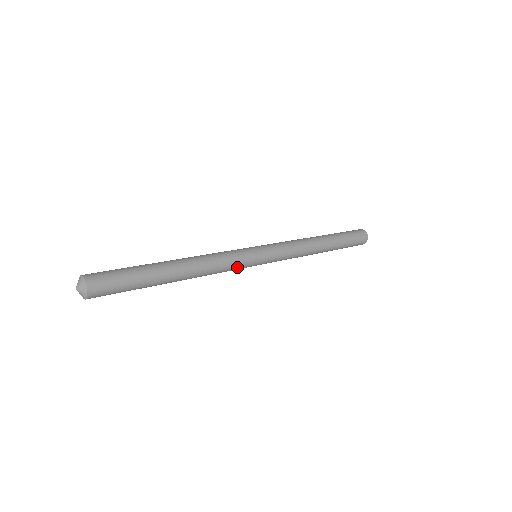
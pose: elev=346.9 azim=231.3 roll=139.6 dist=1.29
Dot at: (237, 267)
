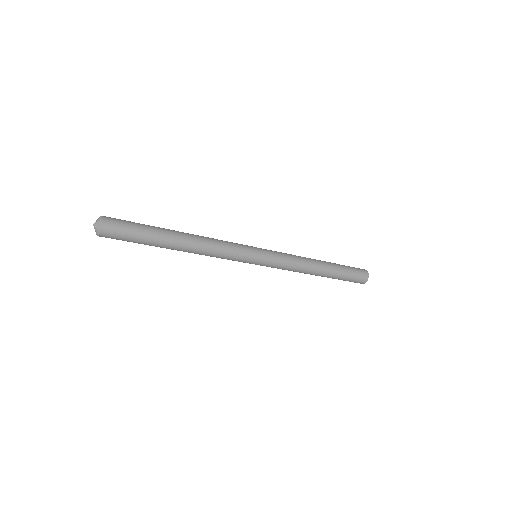
Dot at: (237, 246)
